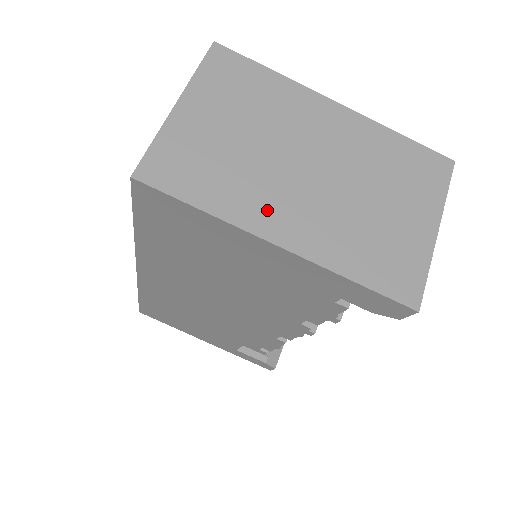
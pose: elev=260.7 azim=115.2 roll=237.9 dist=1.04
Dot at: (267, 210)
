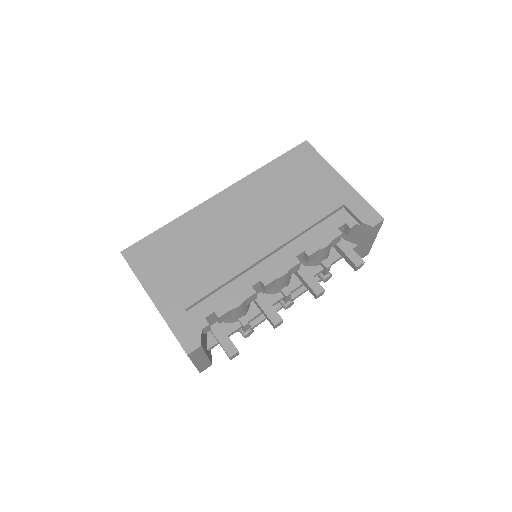
Dot at: occluded
